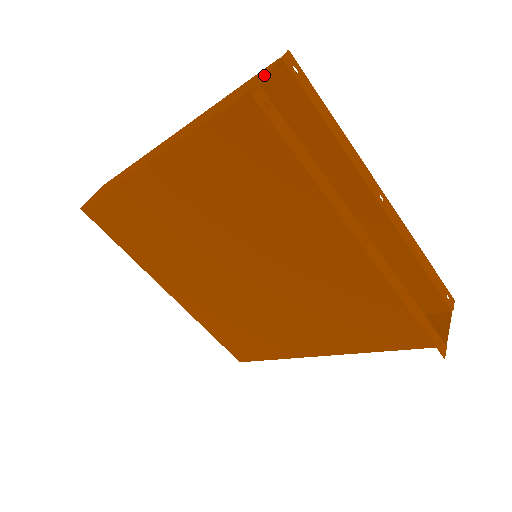
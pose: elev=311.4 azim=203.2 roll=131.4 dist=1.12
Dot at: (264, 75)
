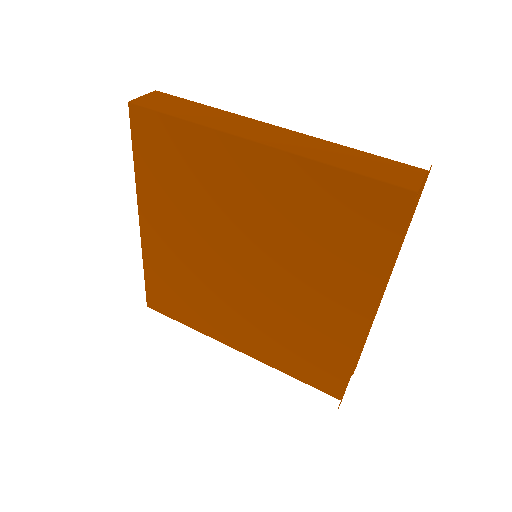
Dot at: (421, 184)
